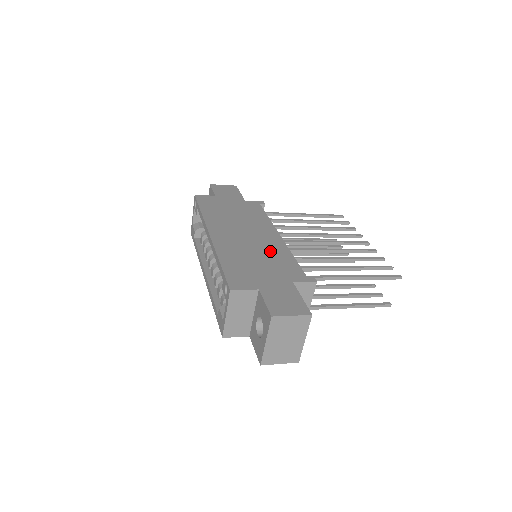
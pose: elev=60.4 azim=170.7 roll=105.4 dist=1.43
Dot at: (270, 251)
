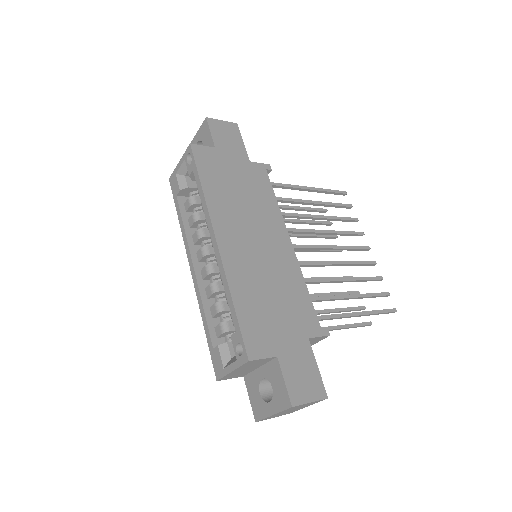
Dot at: (283, 277)
